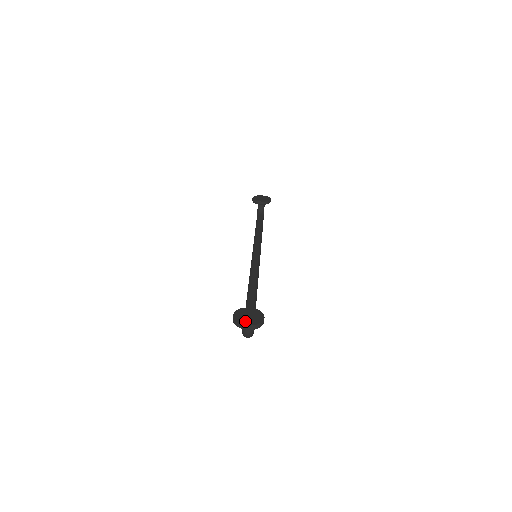
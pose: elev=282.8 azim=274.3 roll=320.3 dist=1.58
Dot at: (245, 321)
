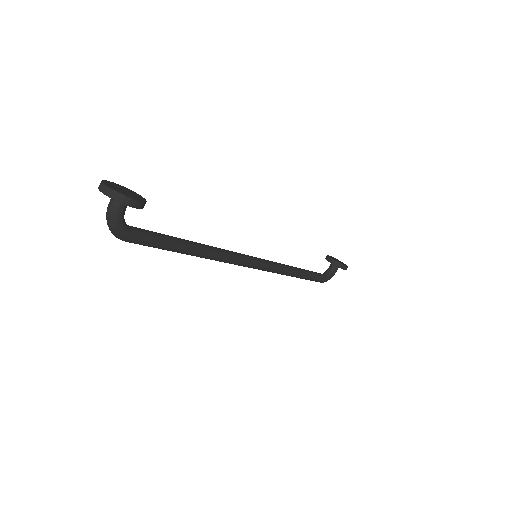
Dot at: (111, 185)
